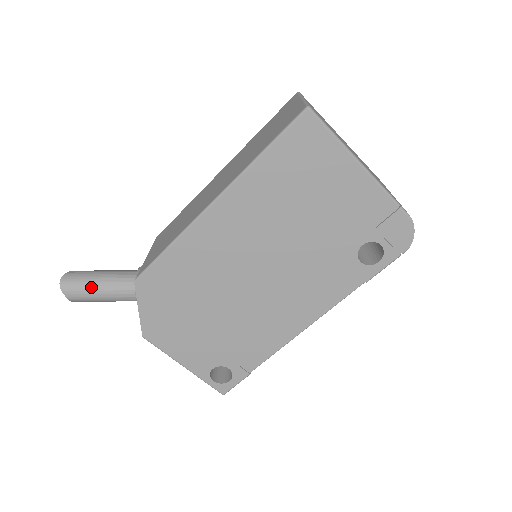
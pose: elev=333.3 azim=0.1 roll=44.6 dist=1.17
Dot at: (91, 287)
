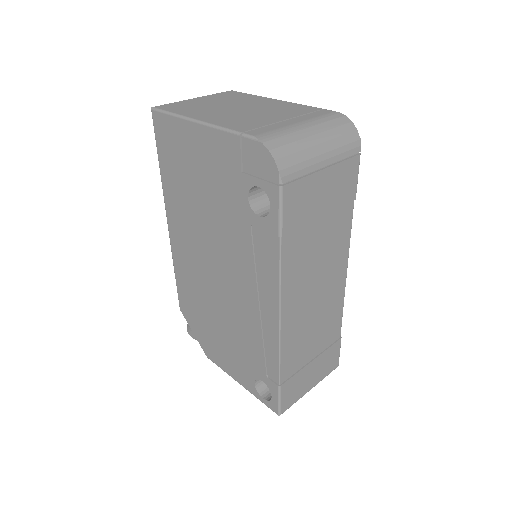
Dot at: occluded
